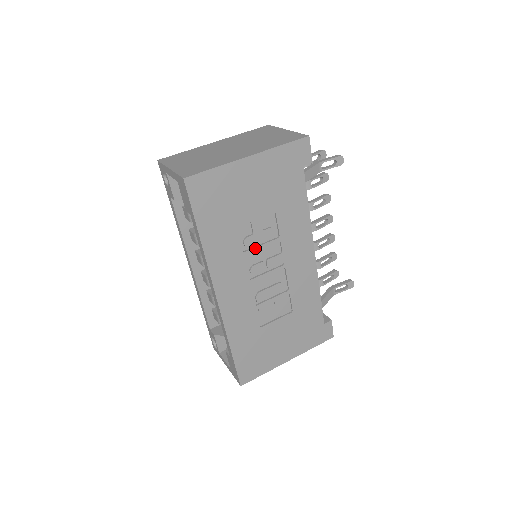
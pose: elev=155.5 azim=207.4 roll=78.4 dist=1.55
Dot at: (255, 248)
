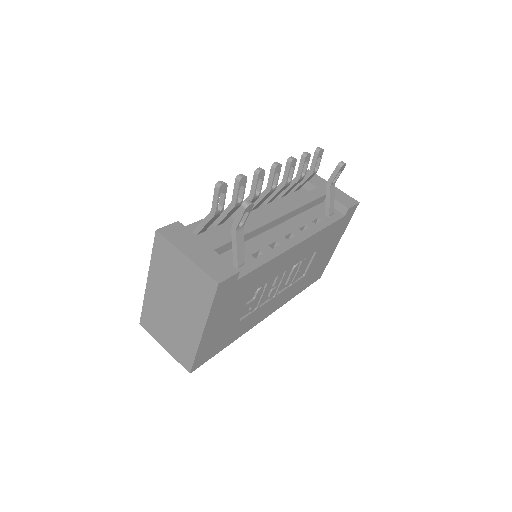
Dot at: (260, 301)
